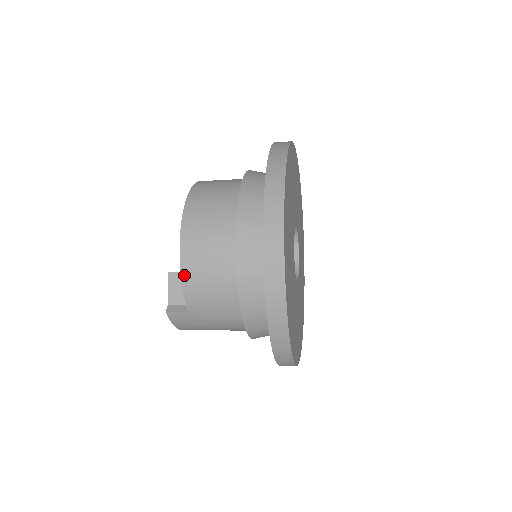
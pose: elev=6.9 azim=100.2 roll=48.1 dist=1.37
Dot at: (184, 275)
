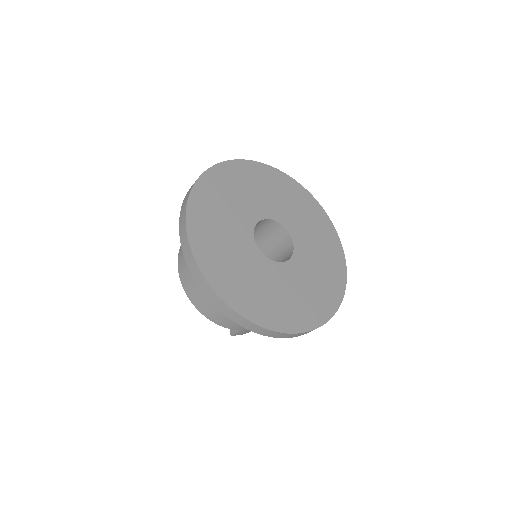
Dot at: (213, 320)
